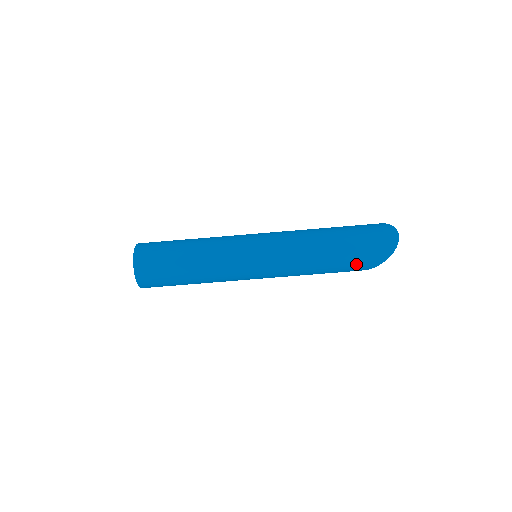
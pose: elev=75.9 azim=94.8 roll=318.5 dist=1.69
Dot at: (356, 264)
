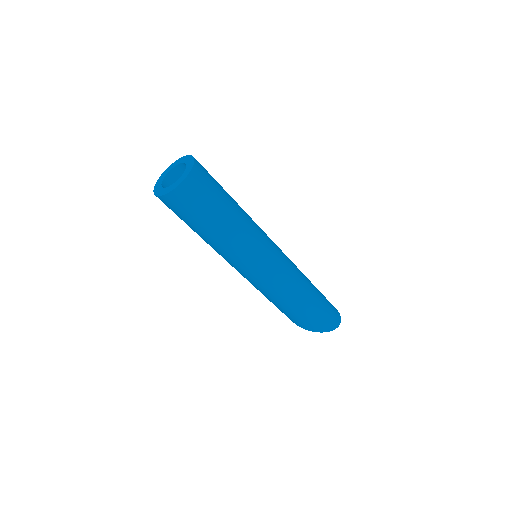
Dot at: (310, 320)
